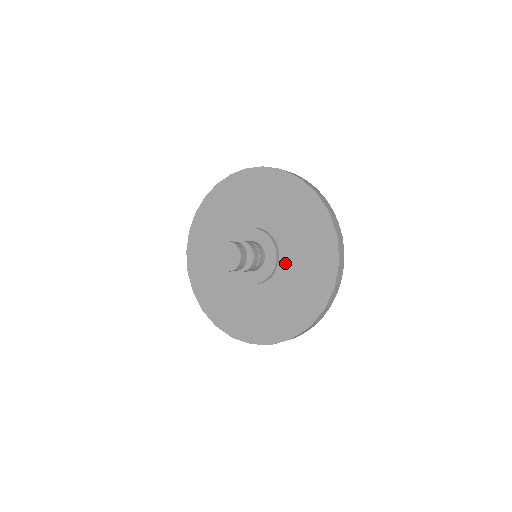
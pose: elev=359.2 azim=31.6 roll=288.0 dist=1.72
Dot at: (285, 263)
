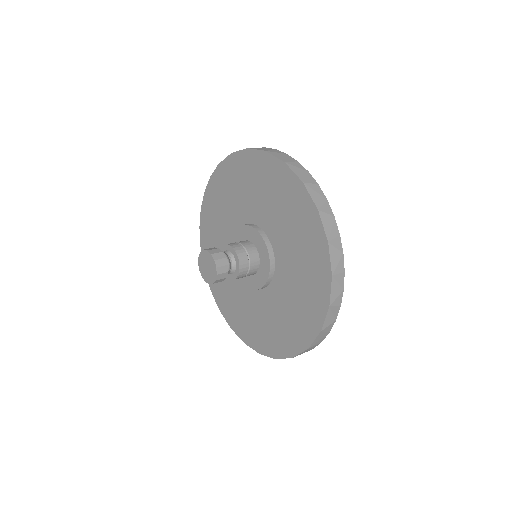
Dot at: (273, 236)
